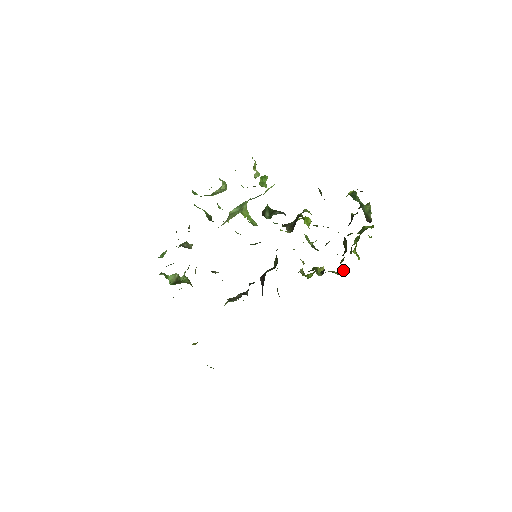
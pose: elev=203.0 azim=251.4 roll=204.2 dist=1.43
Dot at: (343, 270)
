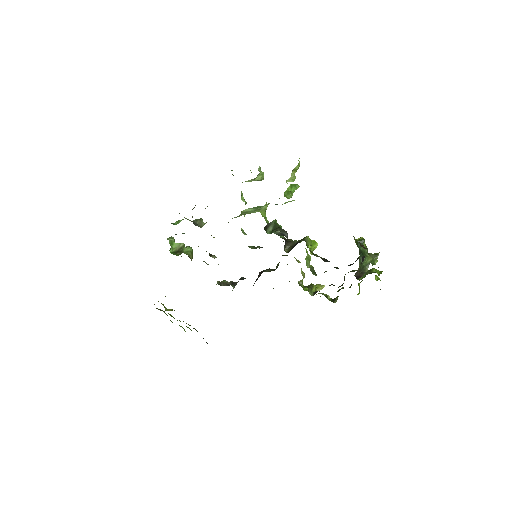
Dot at: (337, 298)
